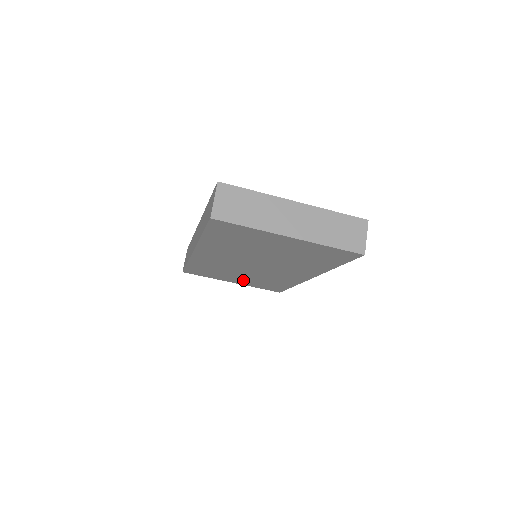
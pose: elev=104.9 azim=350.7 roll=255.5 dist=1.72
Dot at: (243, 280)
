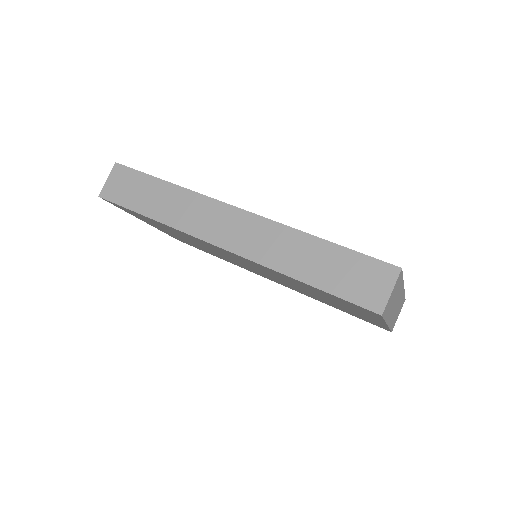
Dot at: (172, 234)
